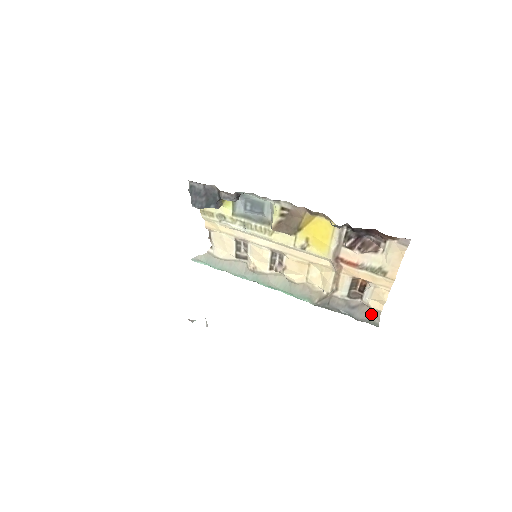
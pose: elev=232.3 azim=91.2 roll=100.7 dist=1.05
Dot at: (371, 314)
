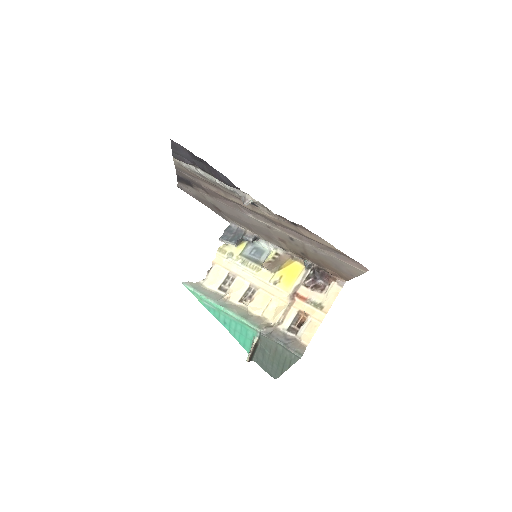
Dot at: (299, 346)
